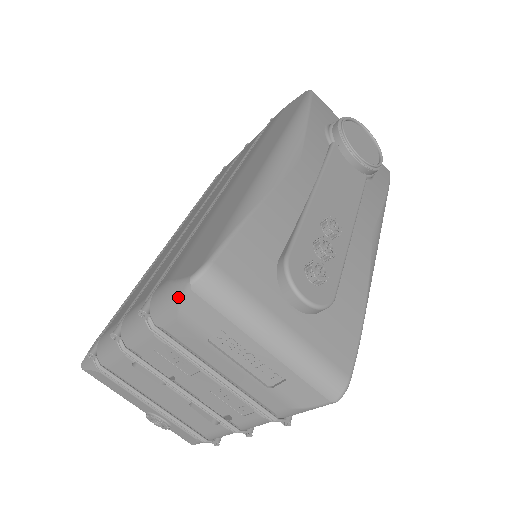
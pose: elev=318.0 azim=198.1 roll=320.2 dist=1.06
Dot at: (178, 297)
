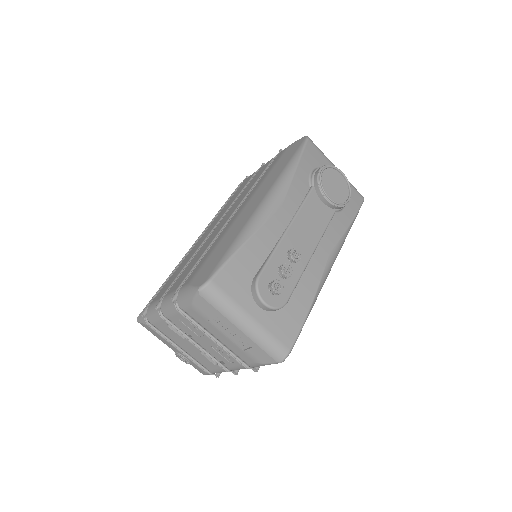
Dot at: (192, 296)
